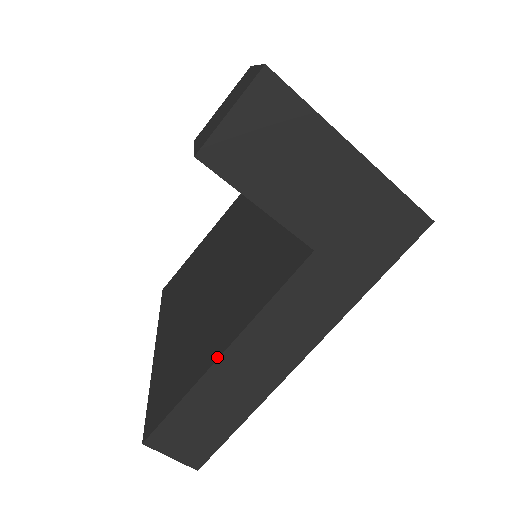
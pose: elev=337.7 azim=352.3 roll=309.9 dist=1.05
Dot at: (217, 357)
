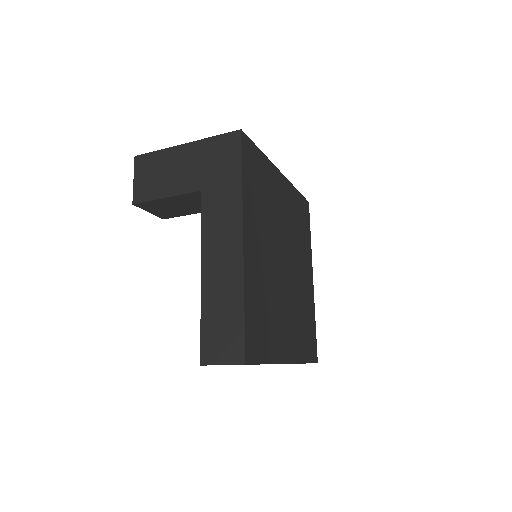
Dot at: (201, 279)
